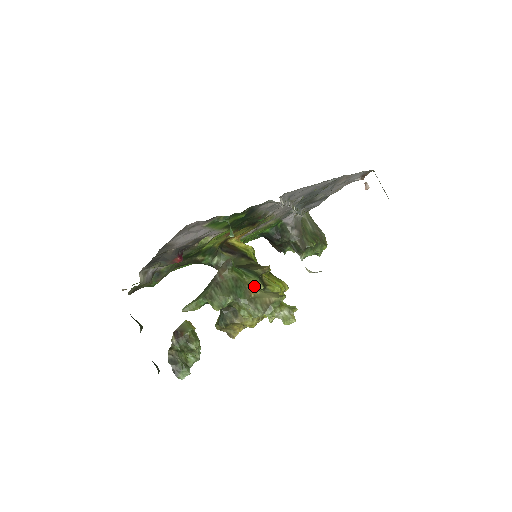
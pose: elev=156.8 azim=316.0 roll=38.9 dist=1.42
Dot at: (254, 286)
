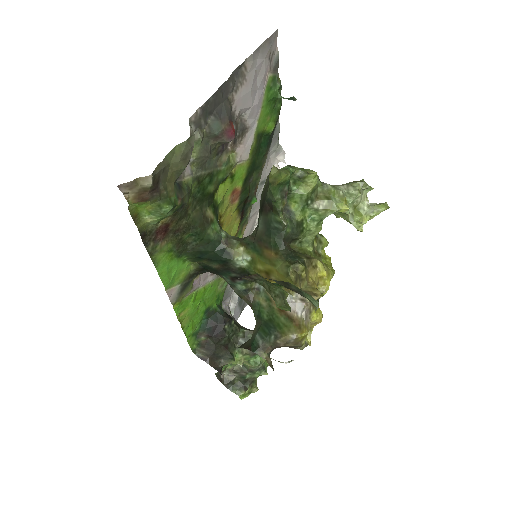
Dot at: occluded
